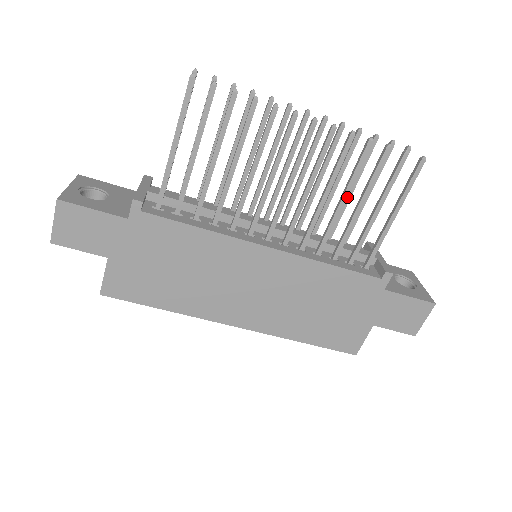
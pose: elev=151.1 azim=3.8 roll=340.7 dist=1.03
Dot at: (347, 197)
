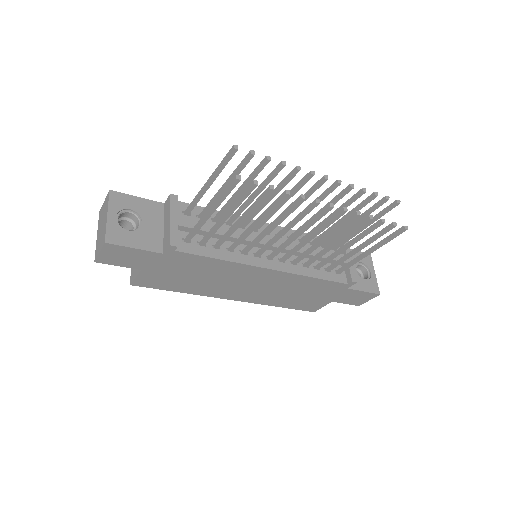
Dot at: (338, 224)
